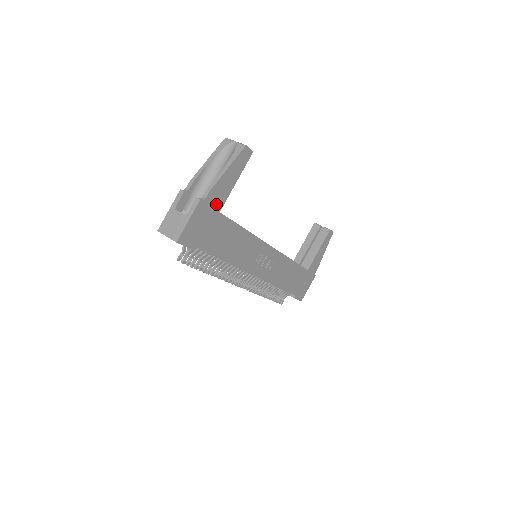
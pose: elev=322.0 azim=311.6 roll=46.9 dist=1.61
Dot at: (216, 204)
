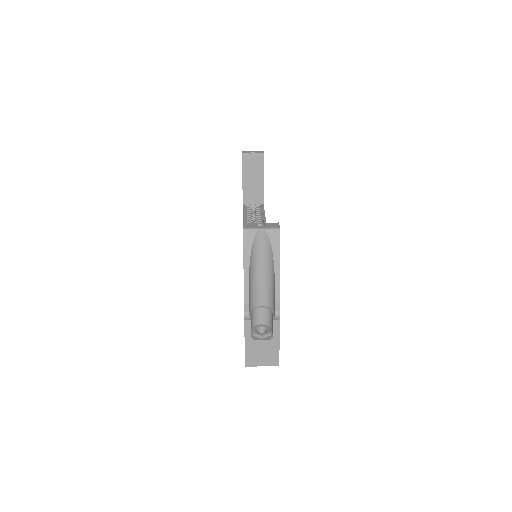
Dot at: occluded
